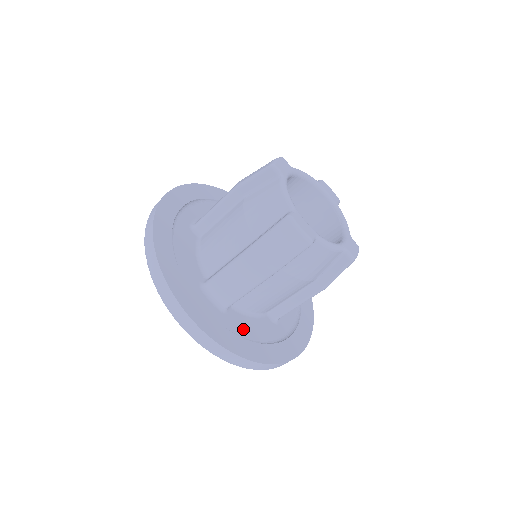
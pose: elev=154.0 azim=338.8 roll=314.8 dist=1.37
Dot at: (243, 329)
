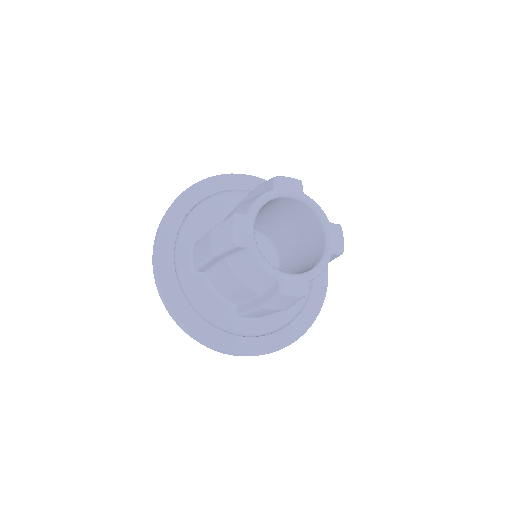
Dot at: (196, 294)
